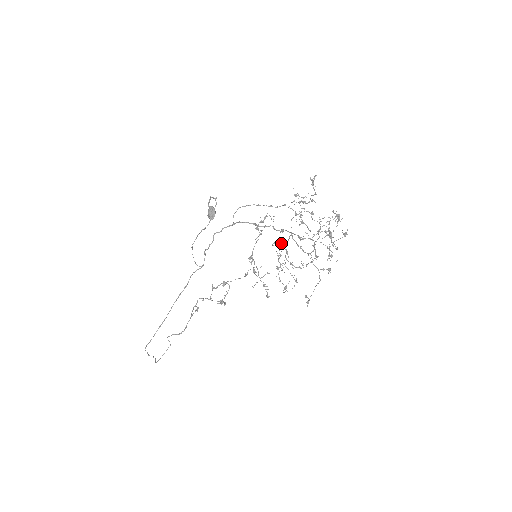
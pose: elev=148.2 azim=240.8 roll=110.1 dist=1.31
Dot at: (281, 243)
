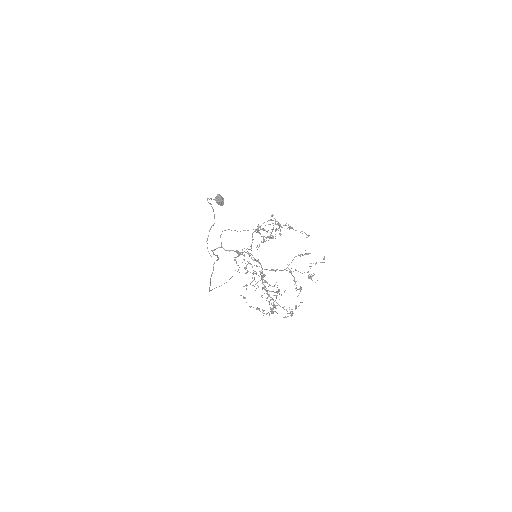
Dot at: occluded
